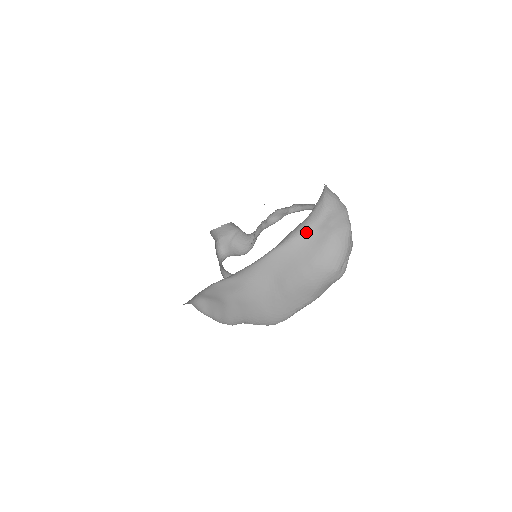
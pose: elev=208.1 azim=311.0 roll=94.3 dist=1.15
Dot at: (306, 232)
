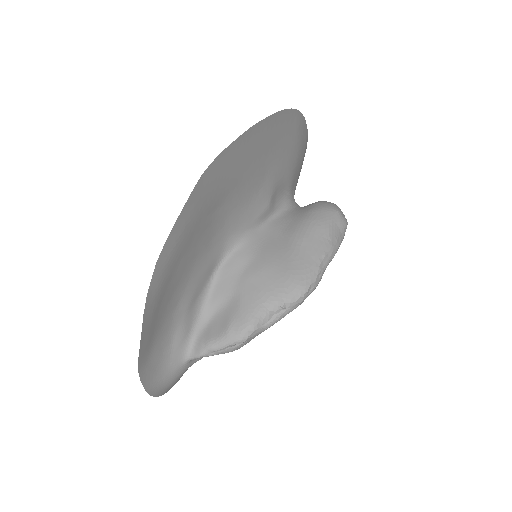
Dot at: (294, 208)
